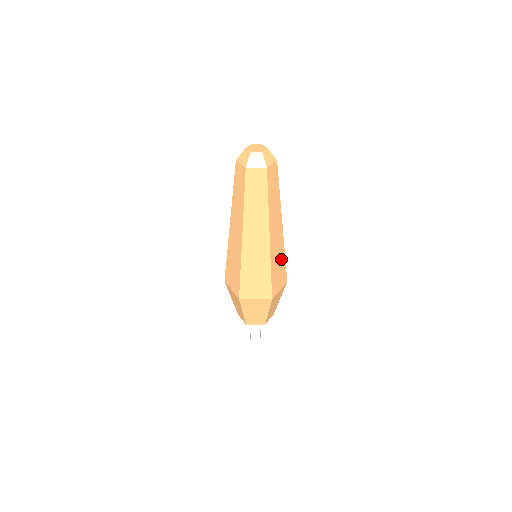
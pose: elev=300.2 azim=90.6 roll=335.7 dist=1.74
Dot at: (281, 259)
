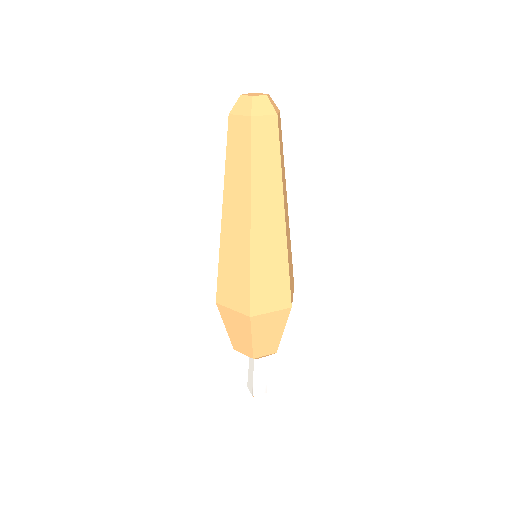
Dot at: (290, 252)
